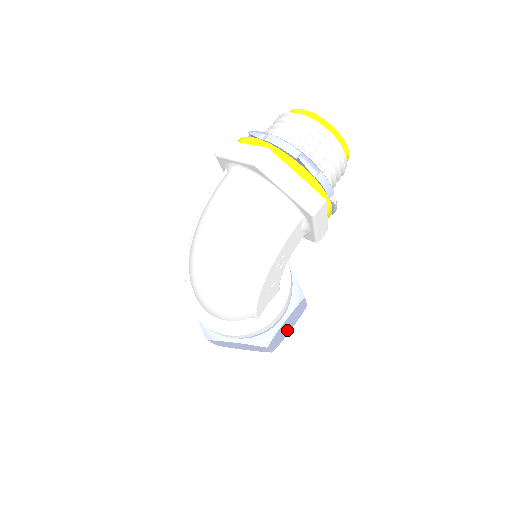
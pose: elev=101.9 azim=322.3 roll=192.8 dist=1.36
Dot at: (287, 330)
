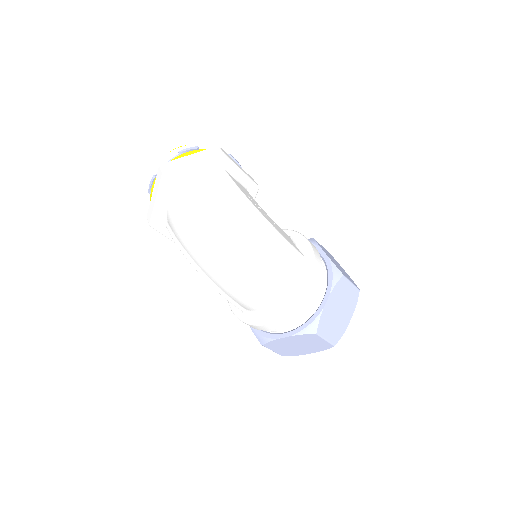
Dot at: occluded
